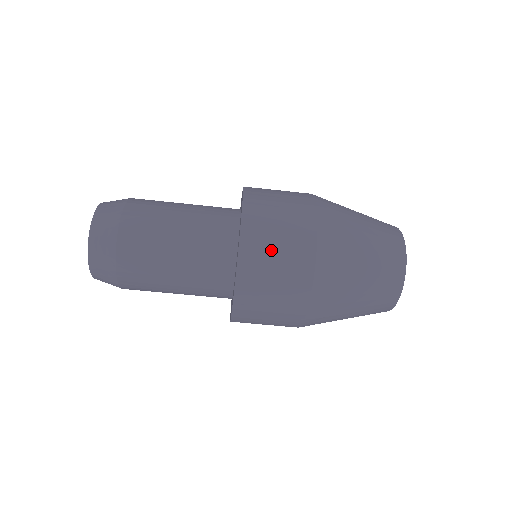
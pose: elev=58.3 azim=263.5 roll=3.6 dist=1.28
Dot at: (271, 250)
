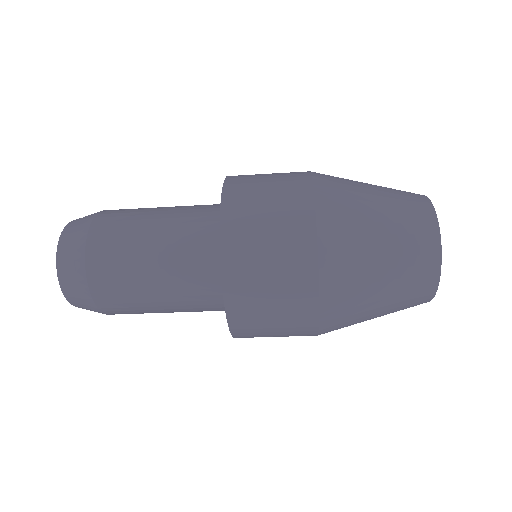
Dot at: (266, 327)
